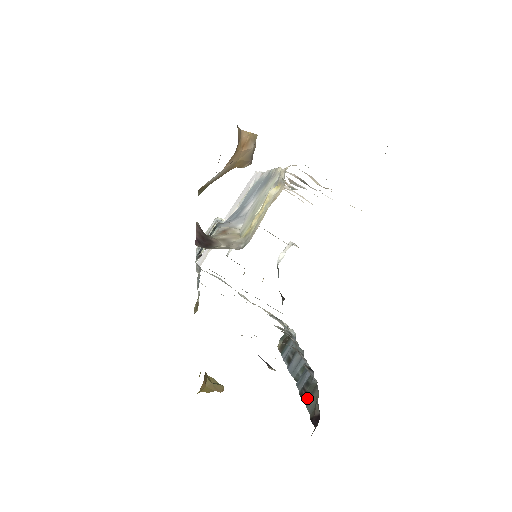
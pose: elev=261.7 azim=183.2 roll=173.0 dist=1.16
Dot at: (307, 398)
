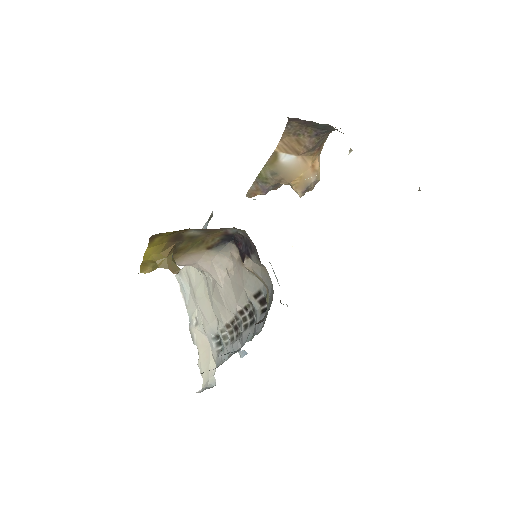
Dot at: occluded
